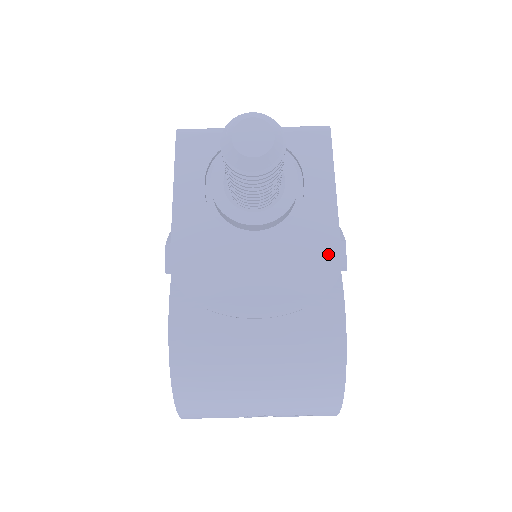
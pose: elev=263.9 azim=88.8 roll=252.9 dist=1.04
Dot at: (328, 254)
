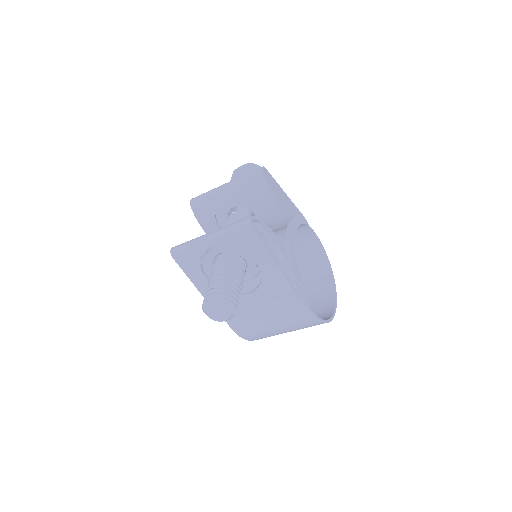
Dot at: (288, 293)
